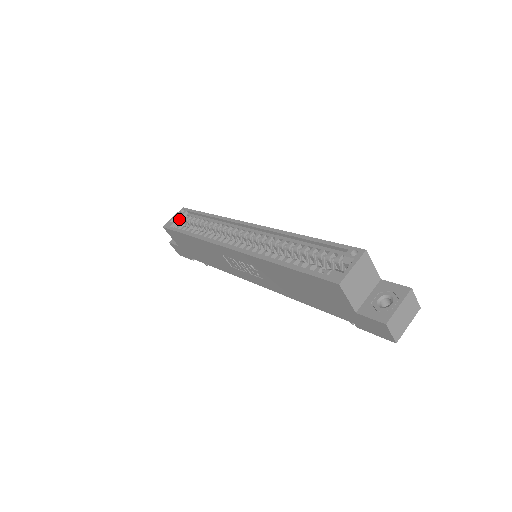
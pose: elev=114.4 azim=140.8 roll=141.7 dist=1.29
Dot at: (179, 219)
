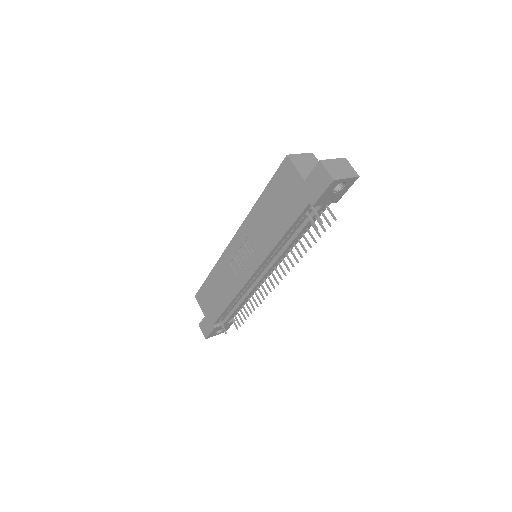
Dot at: occluded
